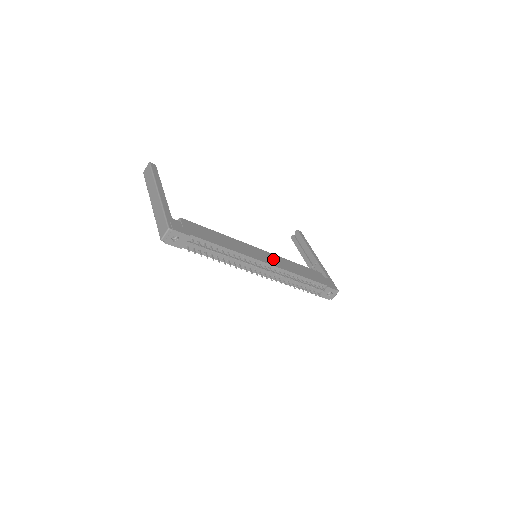
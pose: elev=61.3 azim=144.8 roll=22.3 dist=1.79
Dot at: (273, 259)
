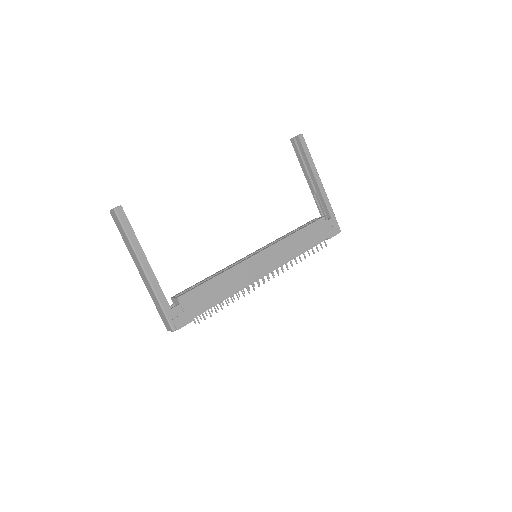
Dot at: (274, 256)
